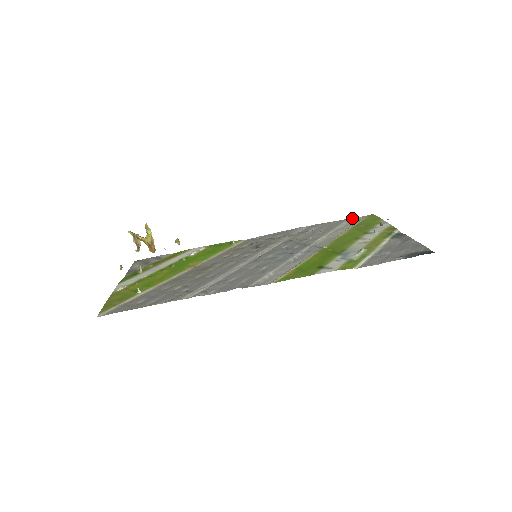
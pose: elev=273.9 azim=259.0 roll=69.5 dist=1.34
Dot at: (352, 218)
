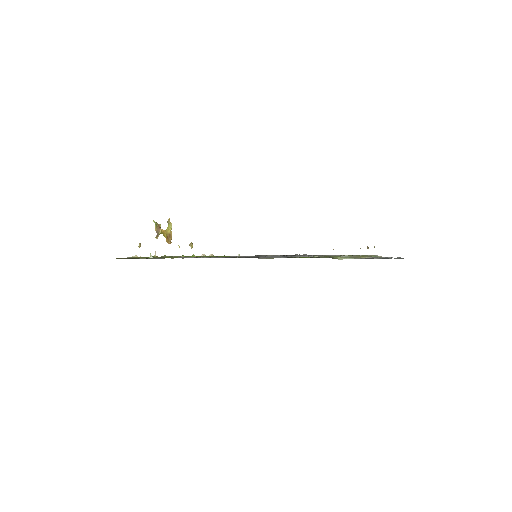
Dot at: occluded
